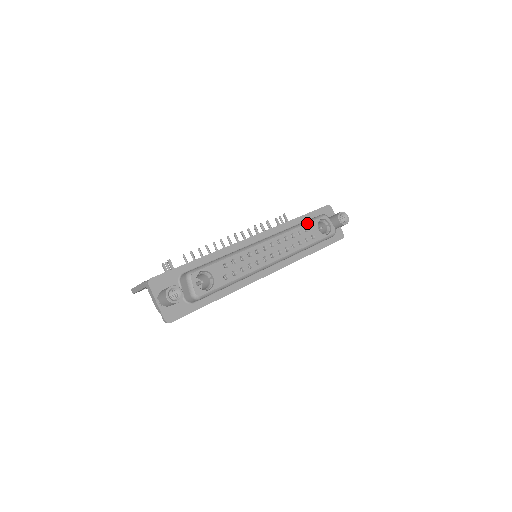
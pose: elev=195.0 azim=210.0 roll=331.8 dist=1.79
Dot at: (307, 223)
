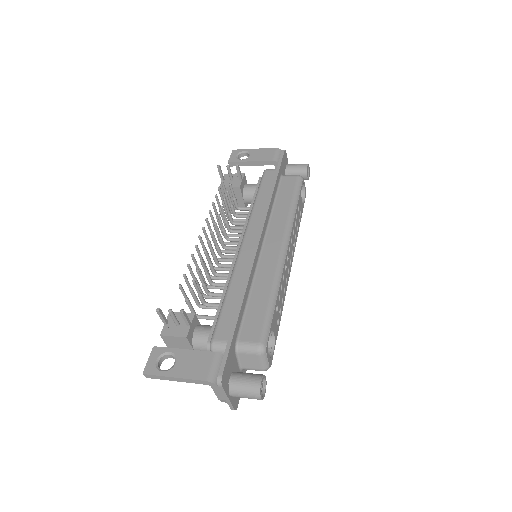
Dot at: (298, 199)
